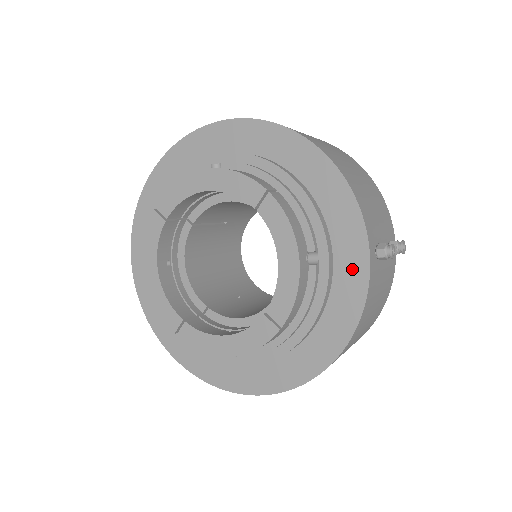
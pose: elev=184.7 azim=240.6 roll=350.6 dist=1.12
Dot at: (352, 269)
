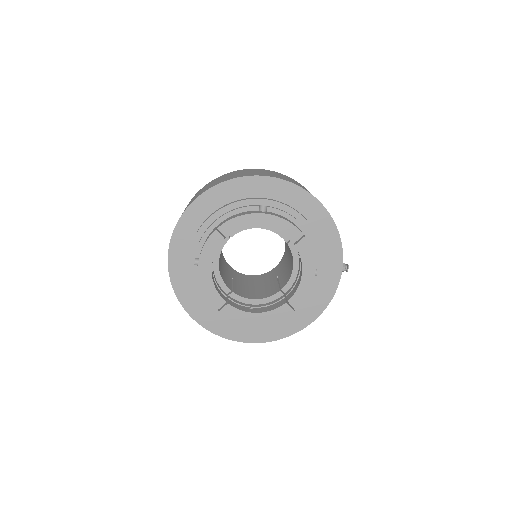
Dot at: (331, 278)
